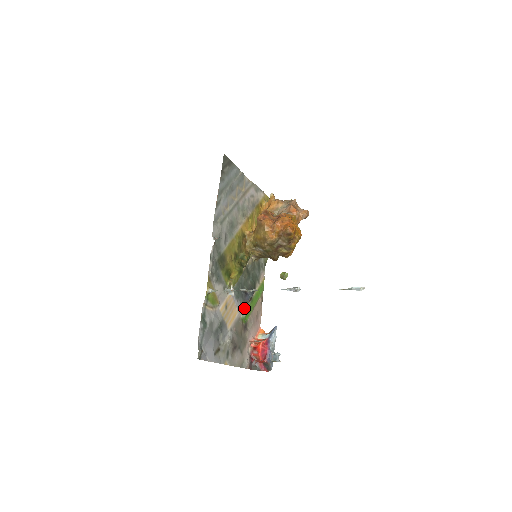
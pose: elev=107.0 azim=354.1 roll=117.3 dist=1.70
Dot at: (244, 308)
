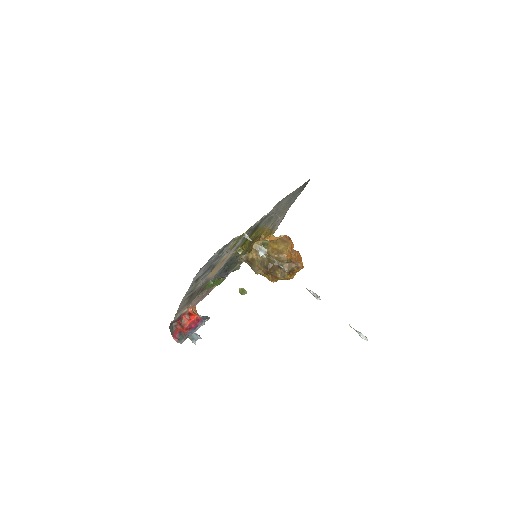
Dot at: (214, 278)
